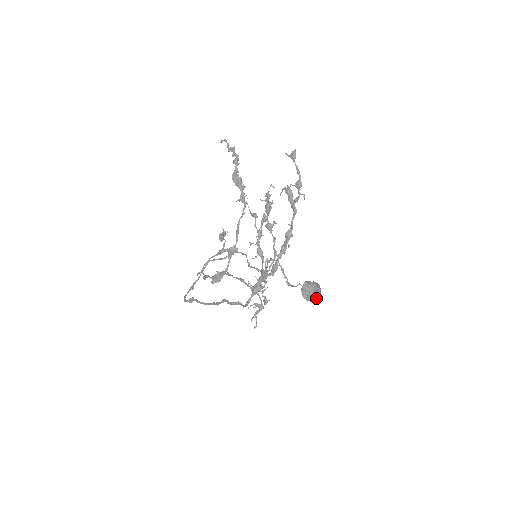
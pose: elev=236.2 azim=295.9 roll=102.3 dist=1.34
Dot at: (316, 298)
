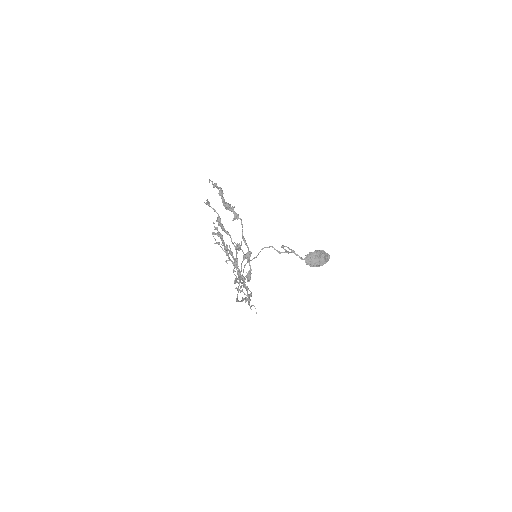
Dot at: (322, 262)
